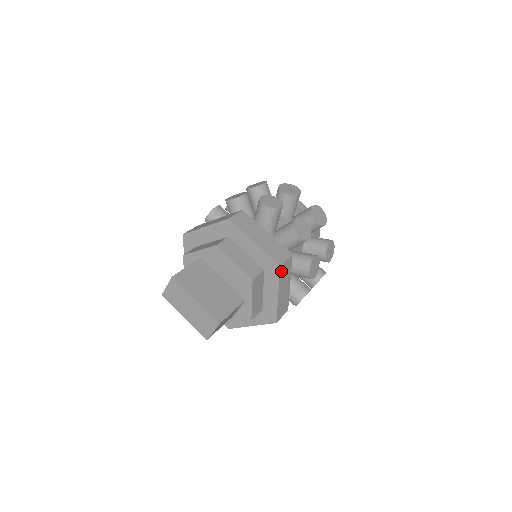
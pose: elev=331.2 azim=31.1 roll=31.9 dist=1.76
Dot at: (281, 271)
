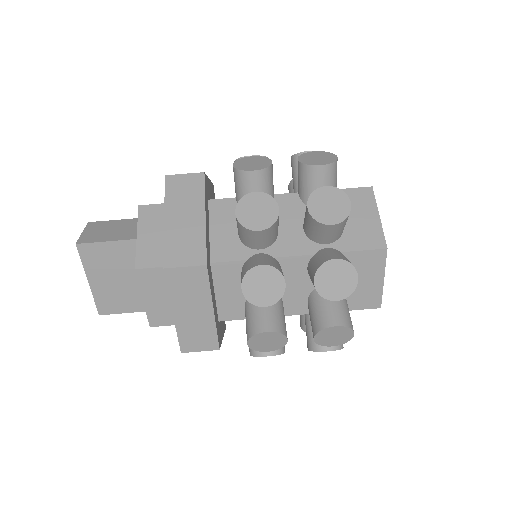
Dot at: occluded
